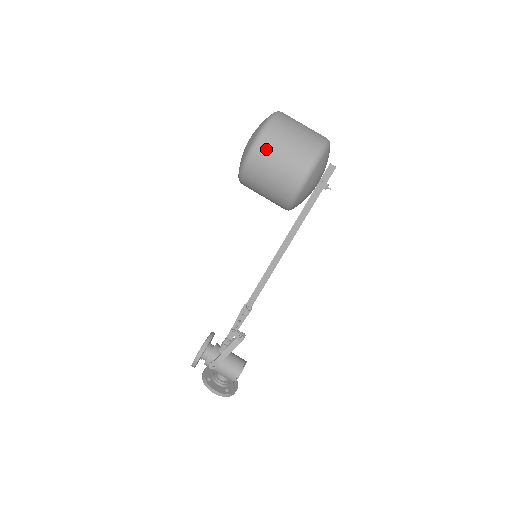
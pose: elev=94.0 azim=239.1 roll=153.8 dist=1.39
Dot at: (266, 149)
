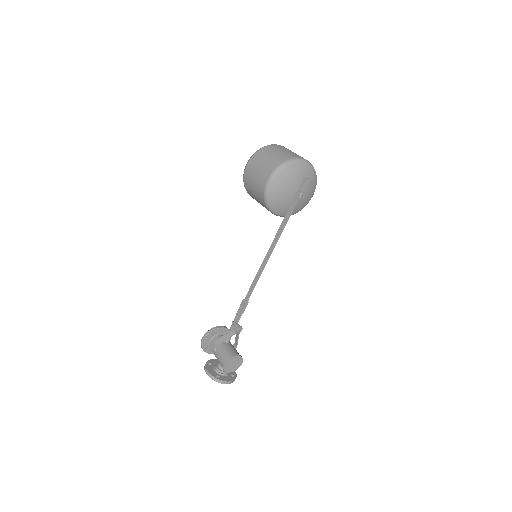
Dot at: (254, 161)
